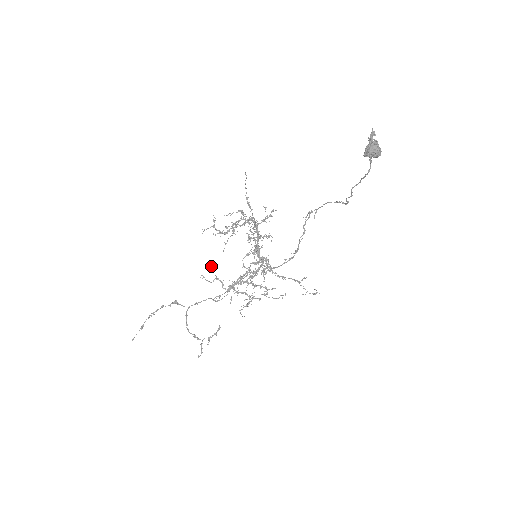
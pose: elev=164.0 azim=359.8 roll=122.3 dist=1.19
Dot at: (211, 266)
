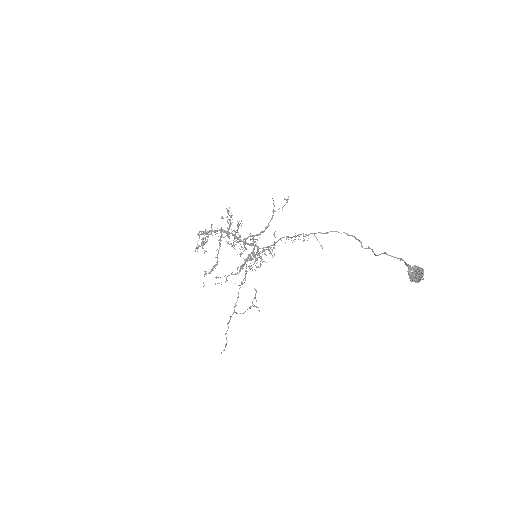
Dot at: (216, 277)
